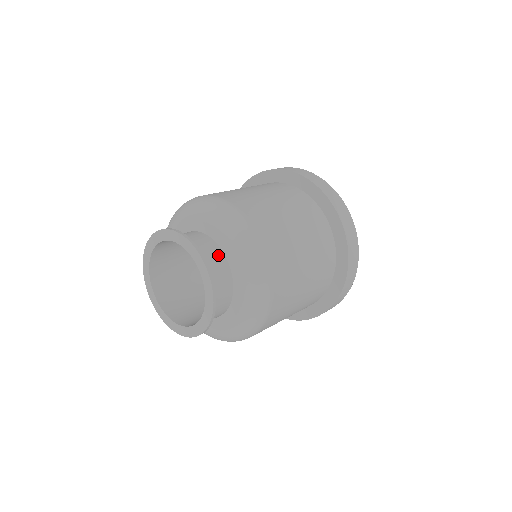
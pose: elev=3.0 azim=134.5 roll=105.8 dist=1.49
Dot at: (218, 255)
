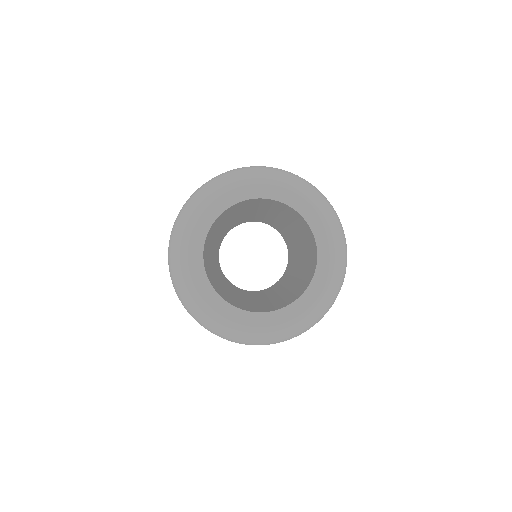
Dot at: occluded
